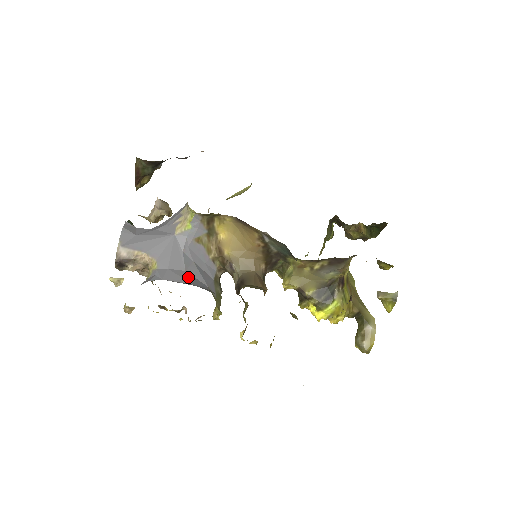
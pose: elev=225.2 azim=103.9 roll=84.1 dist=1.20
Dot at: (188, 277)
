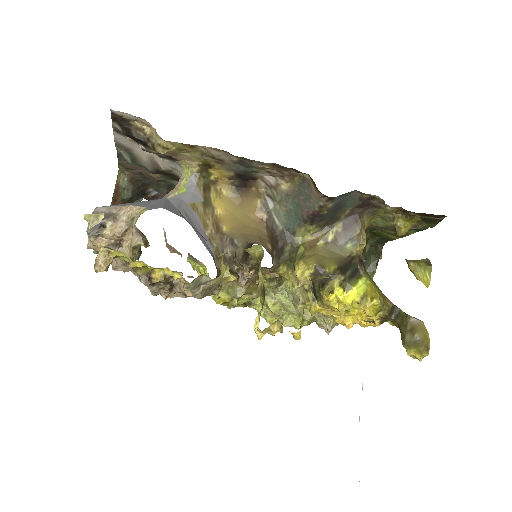
Dot at: occluded
